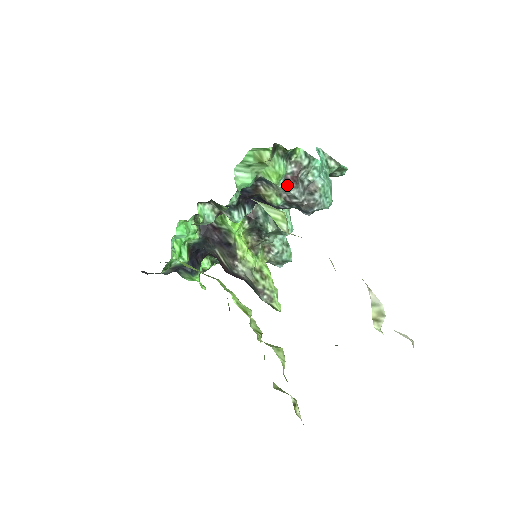
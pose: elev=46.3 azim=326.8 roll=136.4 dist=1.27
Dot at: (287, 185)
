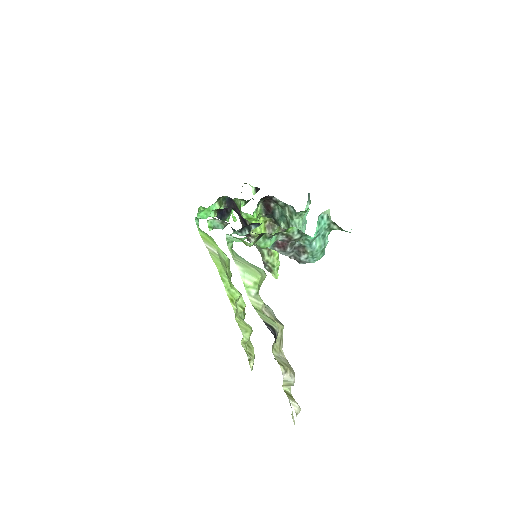
Dot at: (276, 247)
